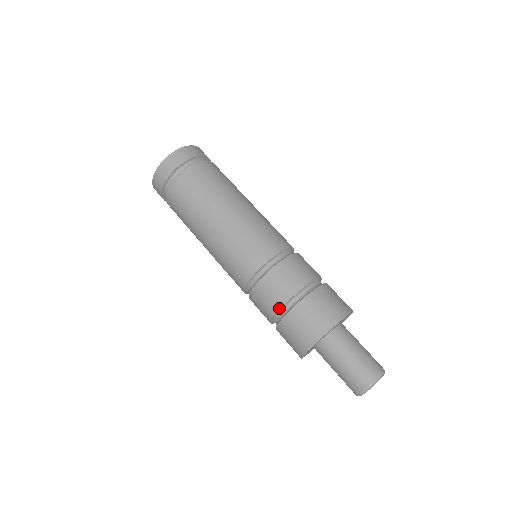
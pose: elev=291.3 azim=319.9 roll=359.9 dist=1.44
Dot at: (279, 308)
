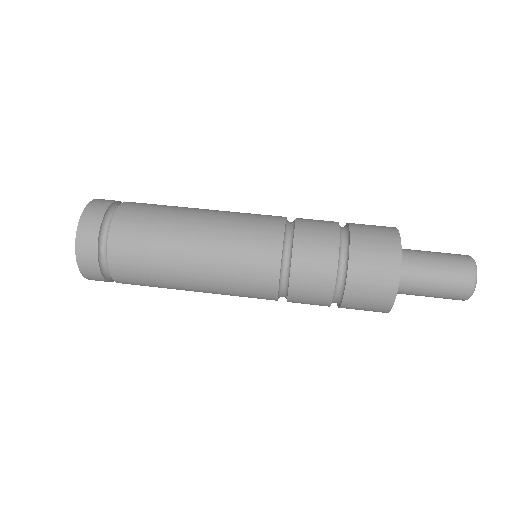
Dot at: (337, 254)
